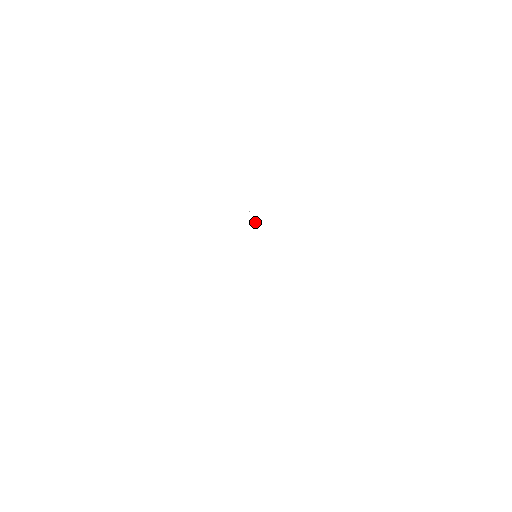
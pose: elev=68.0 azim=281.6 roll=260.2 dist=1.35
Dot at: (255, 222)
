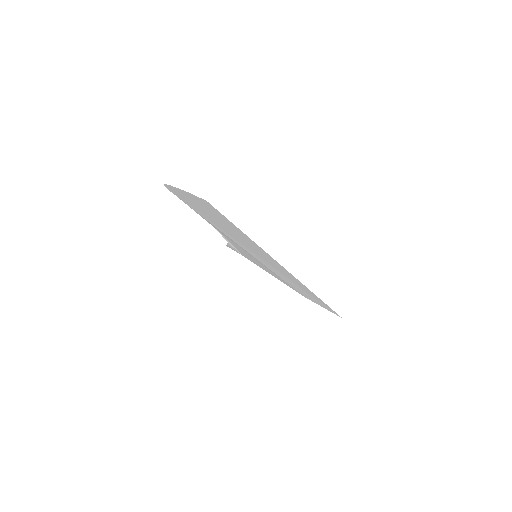
Dot at: occluded
